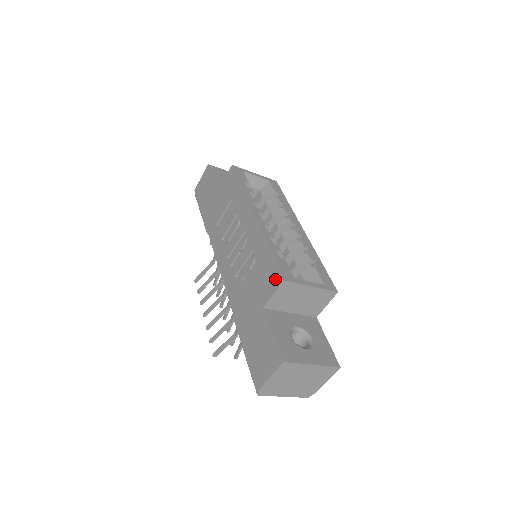
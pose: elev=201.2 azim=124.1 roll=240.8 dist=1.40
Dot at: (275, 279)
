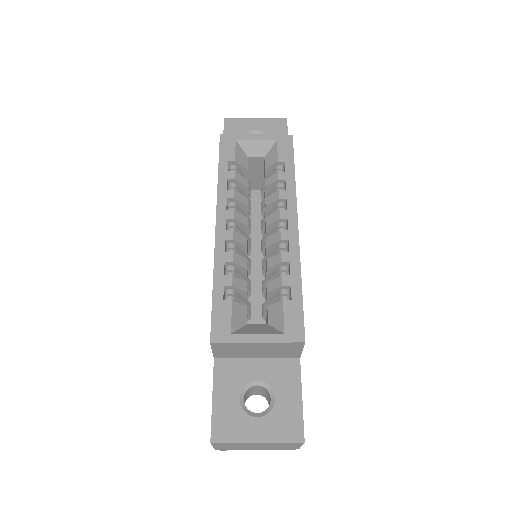
Dot at: occluded
